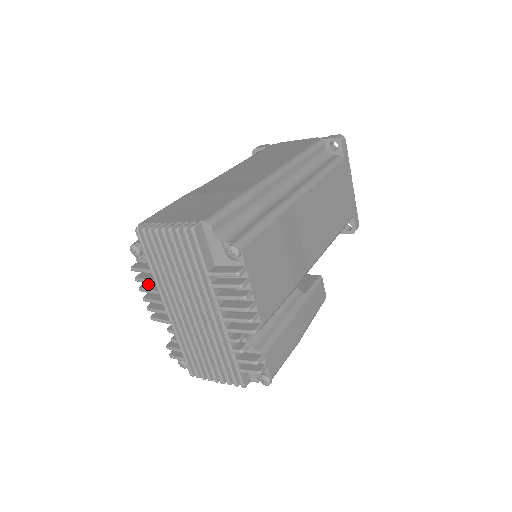
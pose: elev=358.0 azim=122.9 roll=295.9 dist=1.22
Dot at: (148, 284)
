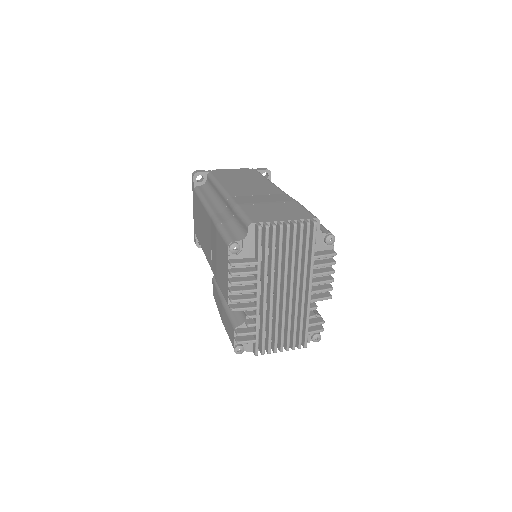
Dot at: (236, 278)
